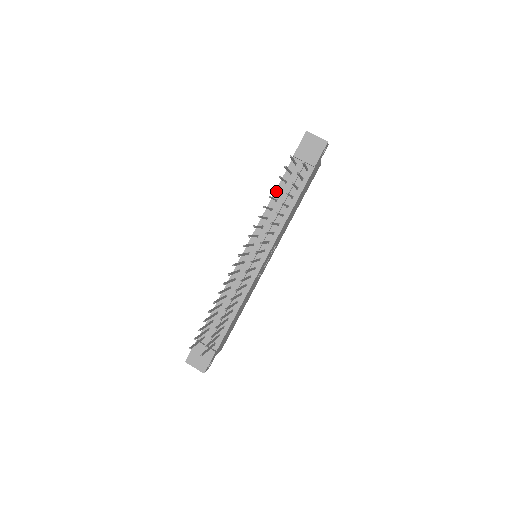
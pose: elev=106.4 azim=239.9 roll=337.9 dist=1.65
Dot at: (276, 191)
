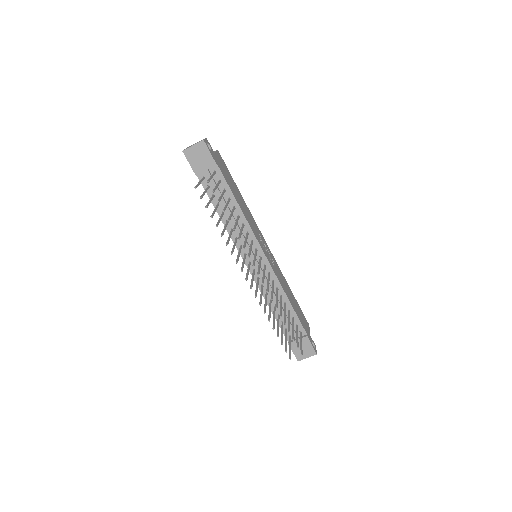
Dot at: occluded
